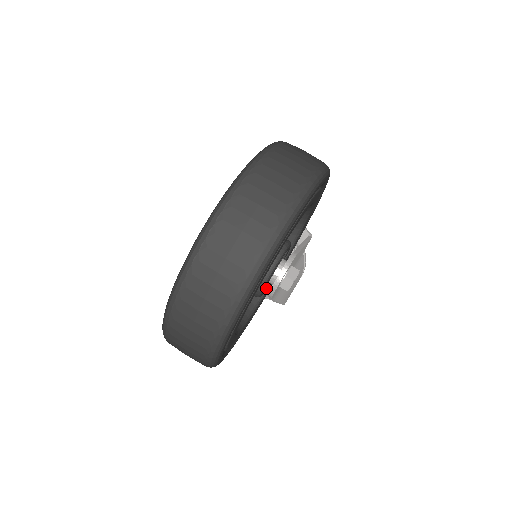
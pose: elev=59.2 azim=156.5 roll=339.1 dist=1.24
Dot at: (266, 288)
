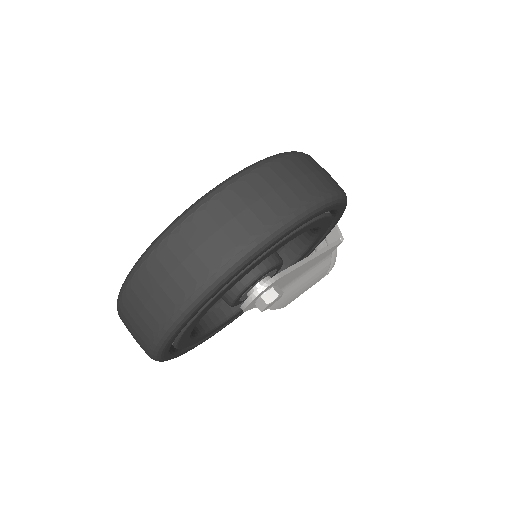
Dot at: occluded
